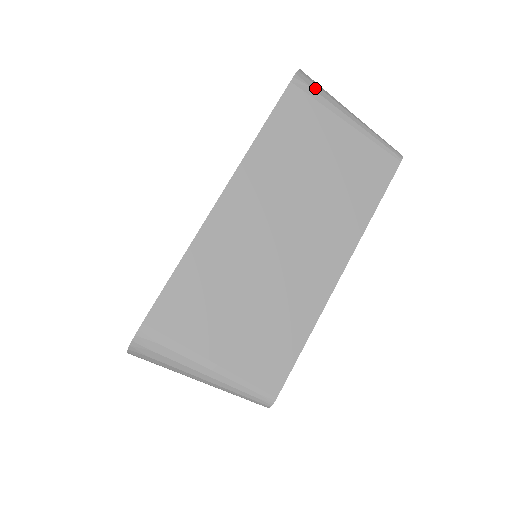
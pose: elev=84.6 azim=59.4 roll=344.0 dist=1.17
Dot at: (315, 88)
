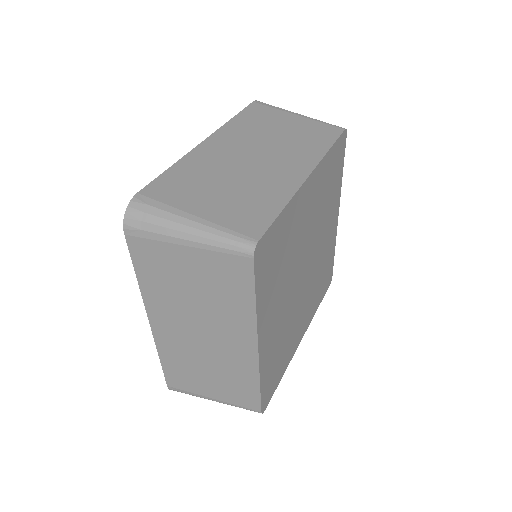
Dot at: (271, 105)
